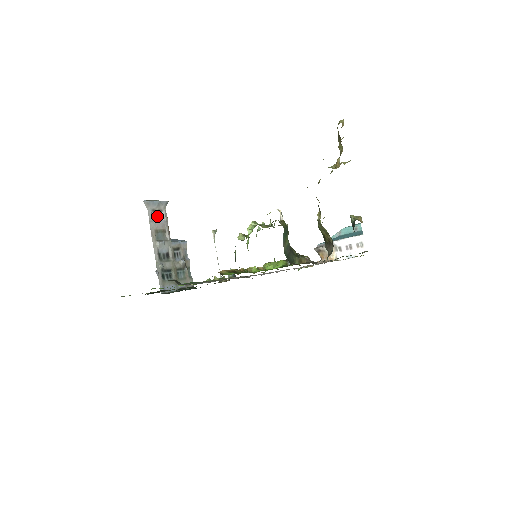
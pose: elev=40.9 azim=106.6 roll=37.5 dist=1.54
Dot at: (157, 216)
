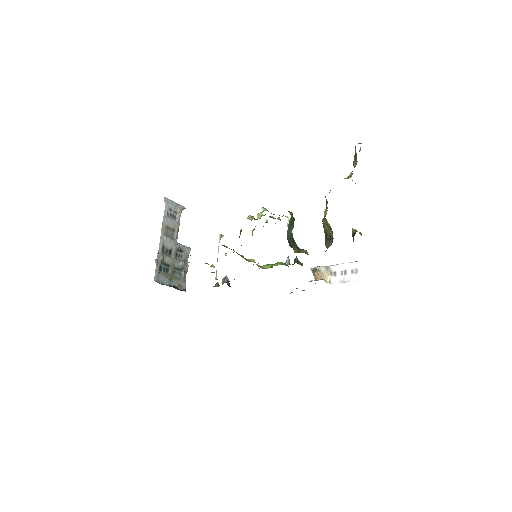
Dot at: (172, 216)
